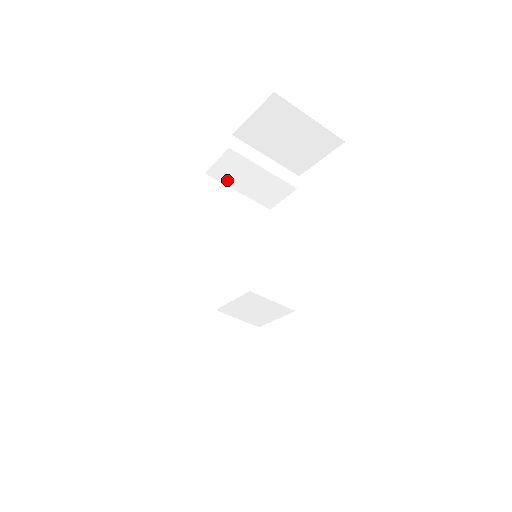
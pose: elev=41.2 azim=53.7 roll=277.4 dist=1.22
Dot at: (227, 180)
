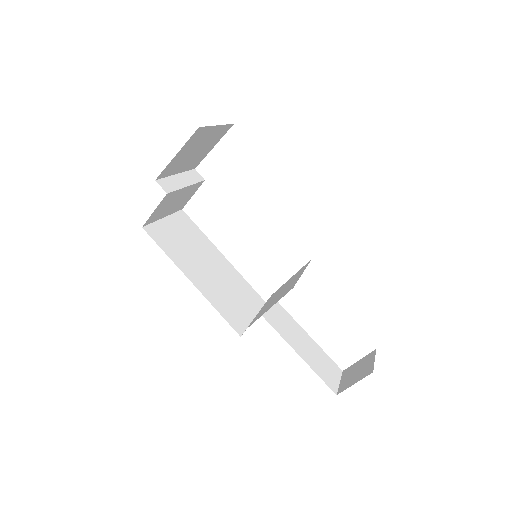
Dot at: (157, 217)
